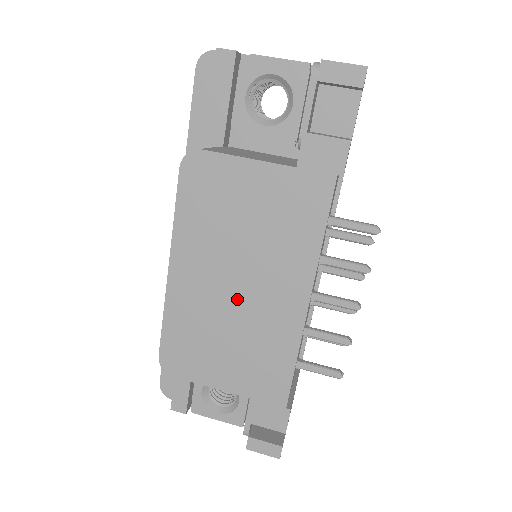
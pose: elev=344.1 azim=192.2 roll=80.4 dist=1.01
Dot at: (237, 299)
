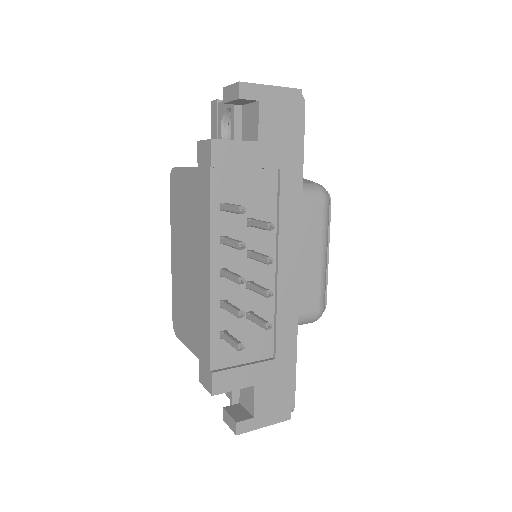
Dot at: (189, 274)
